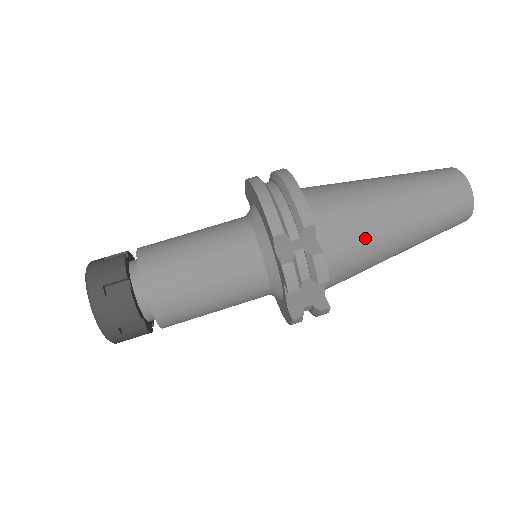
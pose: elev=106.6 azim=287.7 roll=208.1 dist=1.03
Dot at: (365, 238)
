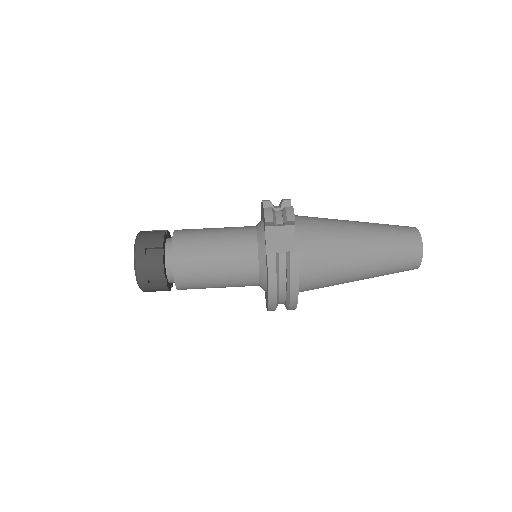
Dot at: (330, 226)
